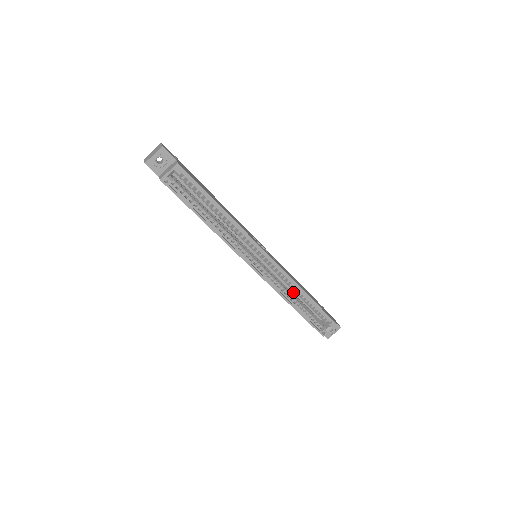
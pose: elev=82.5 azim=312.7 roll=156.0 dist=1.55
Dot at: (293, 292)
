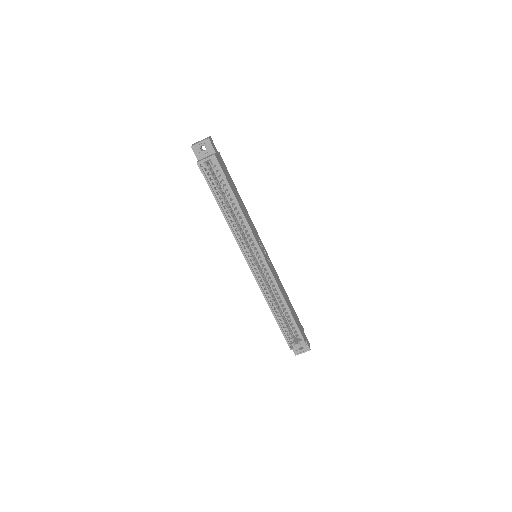
Dot at: (278, 301)
